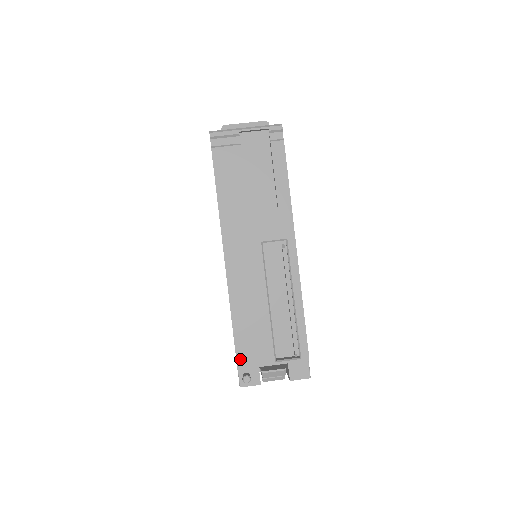
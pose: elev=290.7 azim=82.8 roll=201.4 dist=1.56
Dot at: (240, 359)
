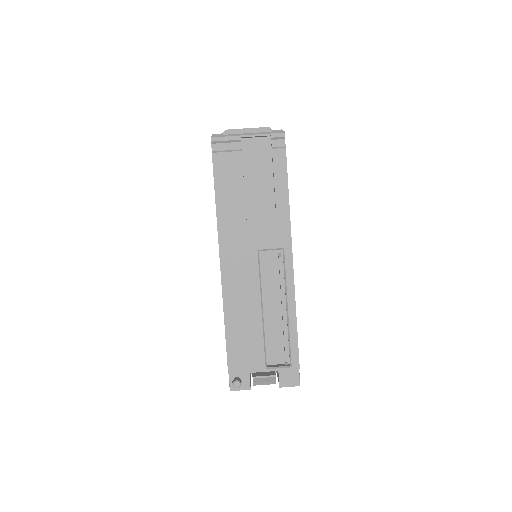
Dot at: (231, 364)
